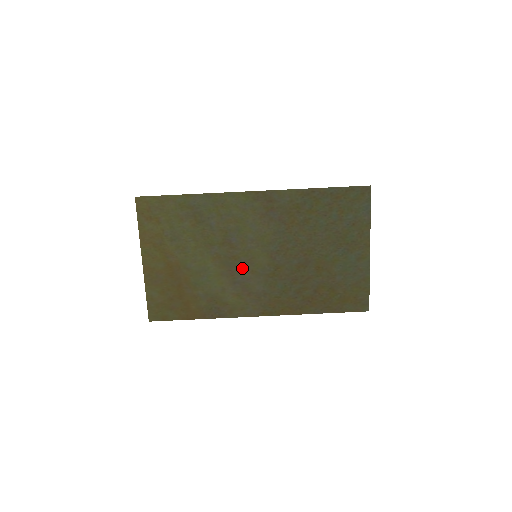
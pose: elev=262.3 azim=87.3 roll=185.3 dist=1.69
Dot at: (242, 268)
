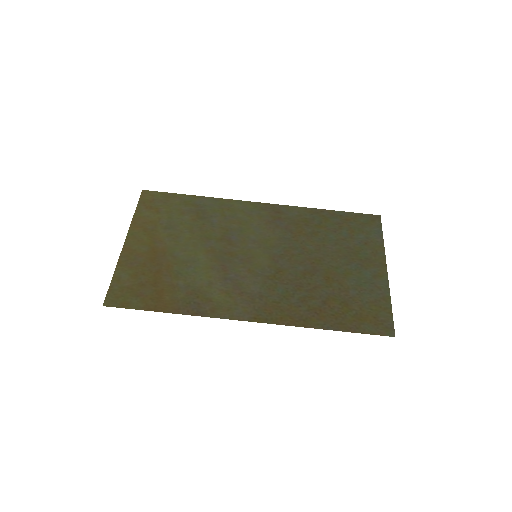
Dot at: (238, 265)
